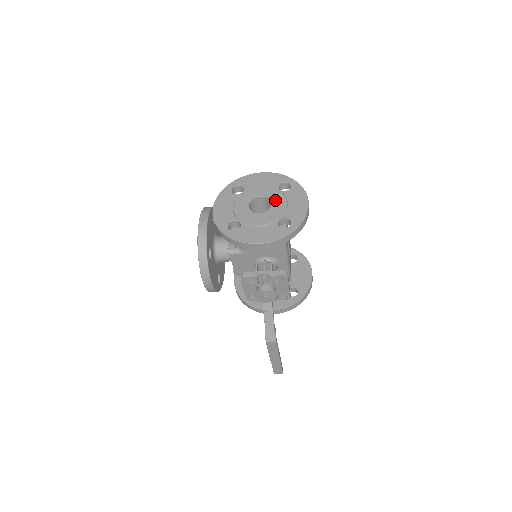
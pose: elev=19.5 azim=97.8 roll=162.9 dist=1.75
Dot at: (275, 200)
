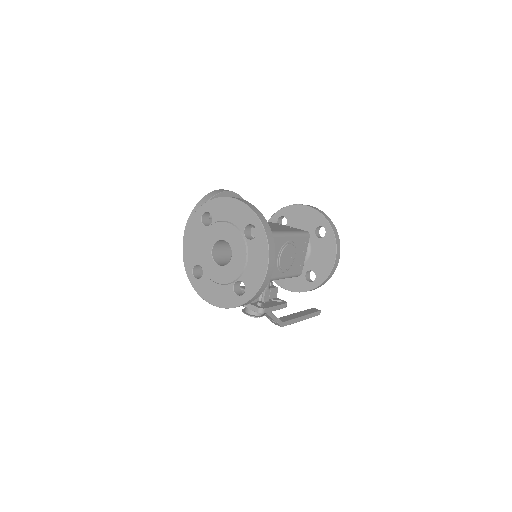
Dot at: (236, 252)
